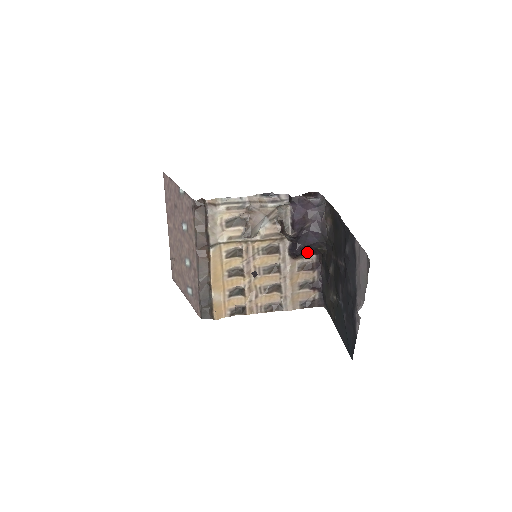
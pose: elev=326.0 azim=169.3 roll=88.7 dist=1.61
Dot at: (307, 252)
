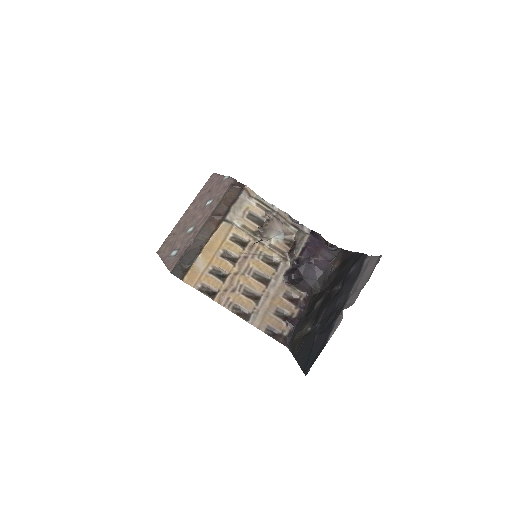
Dot at: (300, 285)
